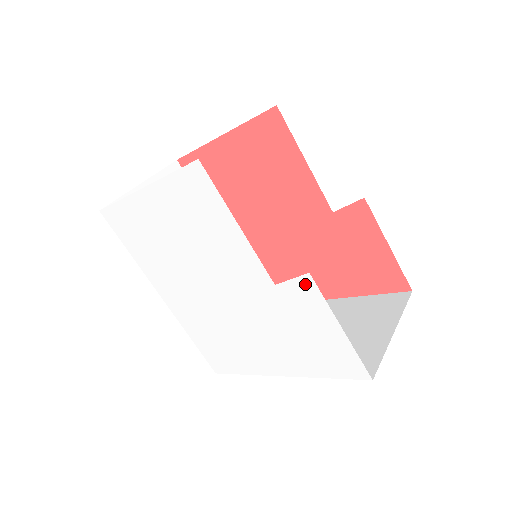
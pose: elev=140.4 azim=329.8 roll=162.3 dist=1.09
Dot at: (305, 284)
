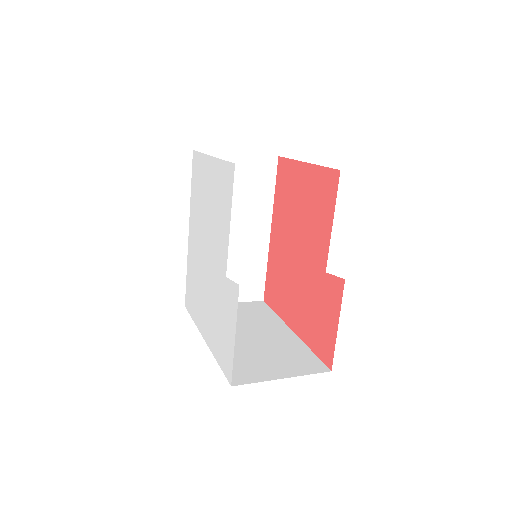
Dot at: (235, 290)
